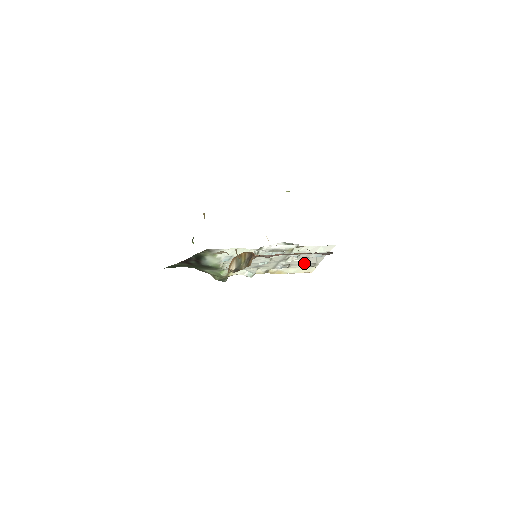
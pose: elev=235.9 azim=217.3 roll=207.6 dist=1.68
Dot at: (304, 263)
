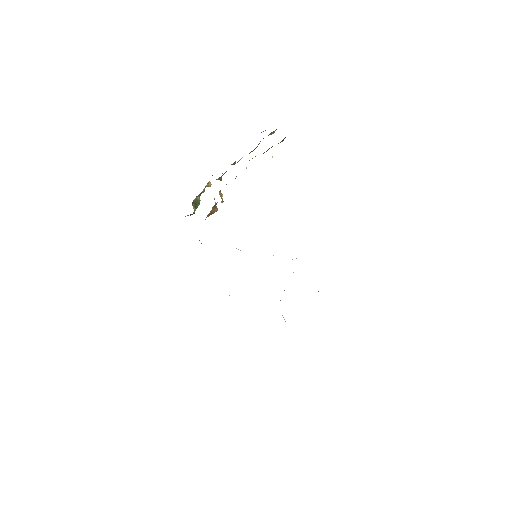
Dot at: occluded
